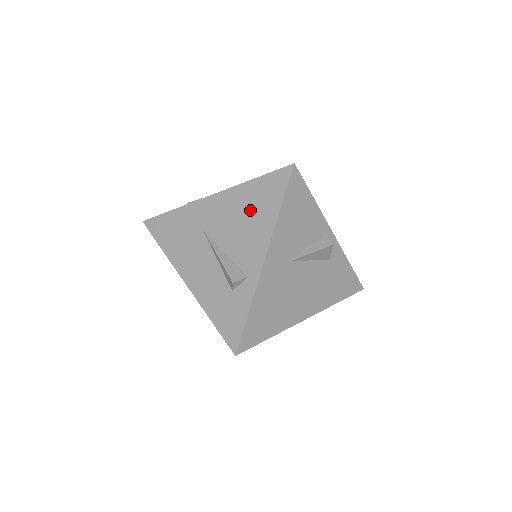
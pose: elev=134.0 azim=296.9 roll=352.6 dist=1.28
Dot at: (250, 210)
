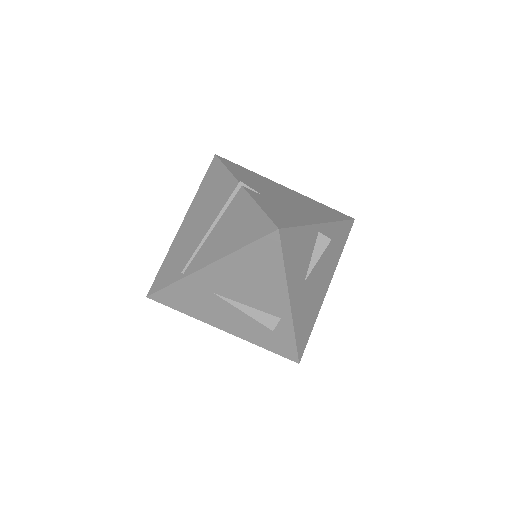
Dot at: (254, 273)
